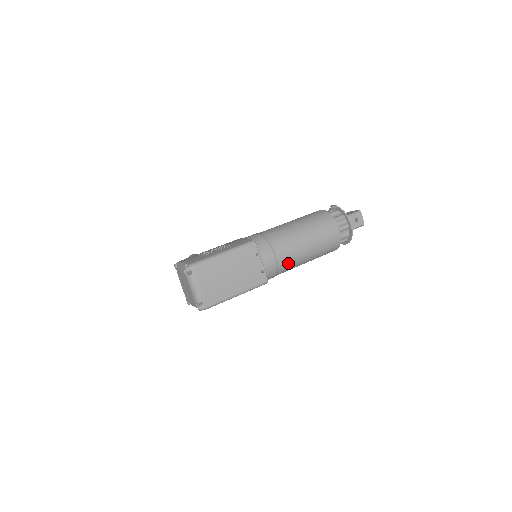
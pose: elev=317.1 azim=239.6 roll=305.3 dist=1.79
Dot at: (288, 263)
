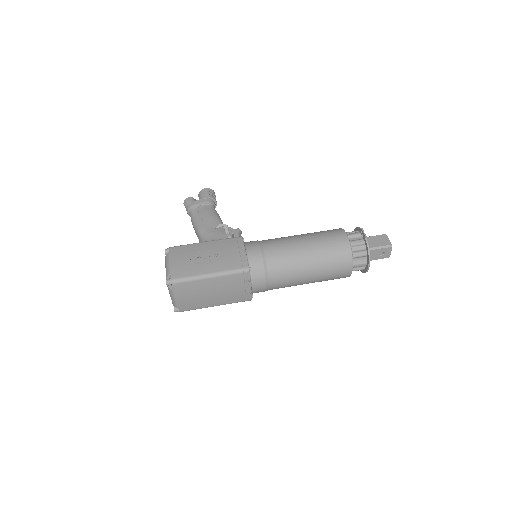
Dot at: (281, 287)
